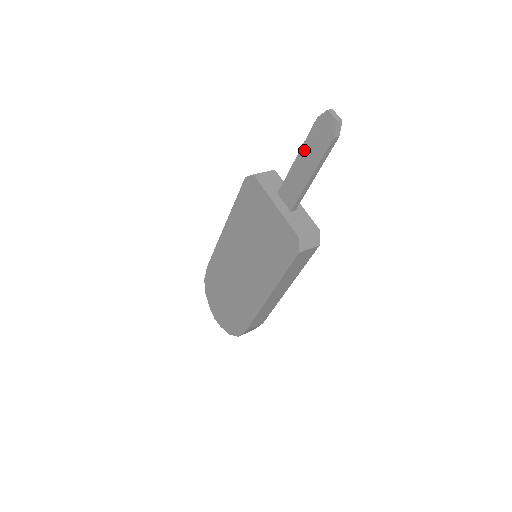
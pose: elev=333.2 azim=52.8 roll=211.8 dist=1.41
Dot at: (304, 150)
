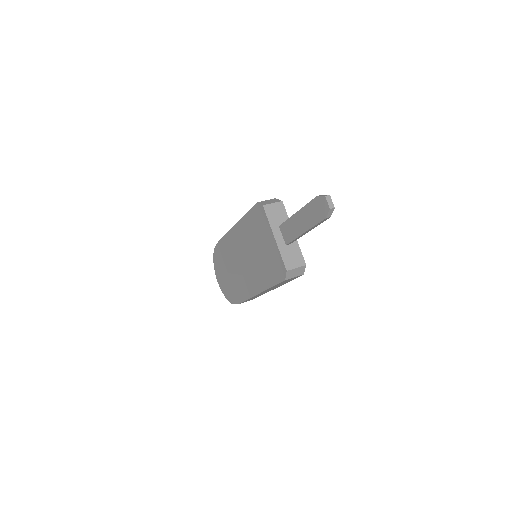
Dot at: (303, 211)
